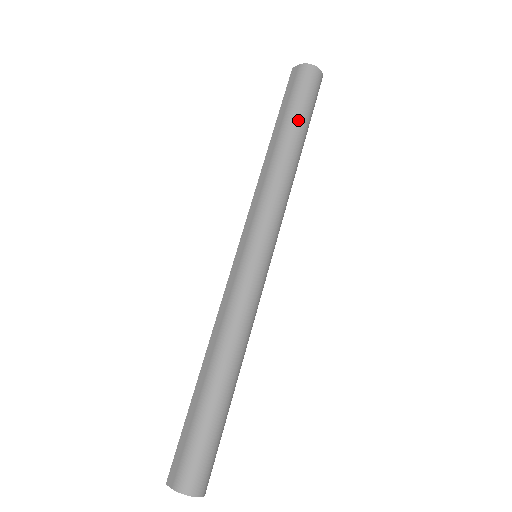
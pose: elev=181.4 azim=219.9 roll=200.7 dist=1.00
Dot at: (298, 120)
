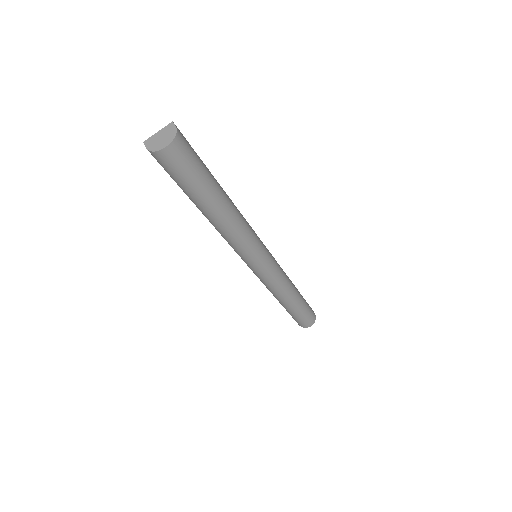
Dot at: (197, 197)
